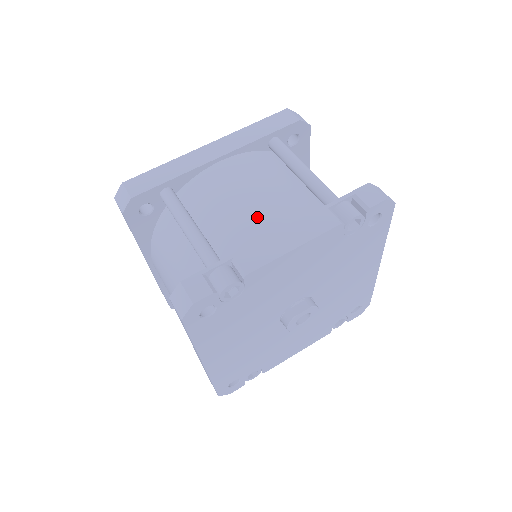
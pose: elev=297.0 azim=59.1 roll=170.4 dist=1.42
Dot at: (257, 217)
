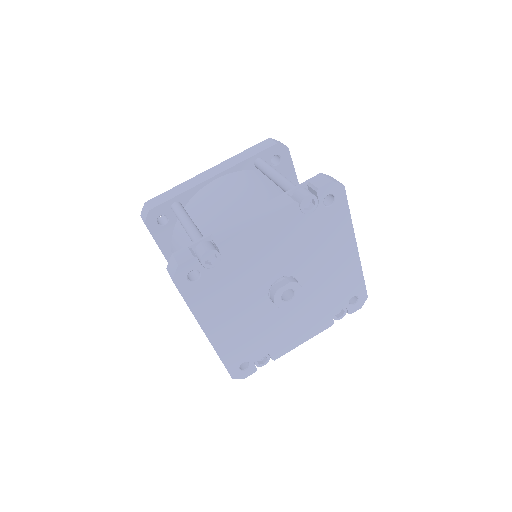
Dot at: (235, 209)
